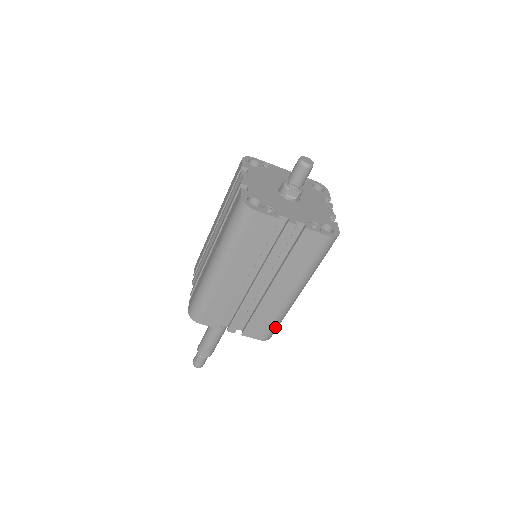
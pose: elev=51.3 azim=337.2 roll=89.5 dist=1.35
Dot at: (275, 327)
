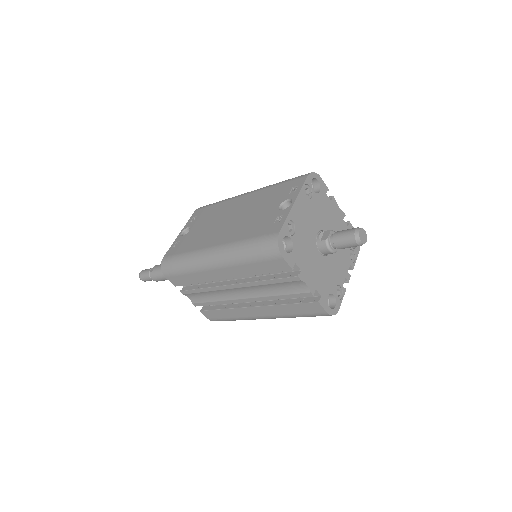
Dot at: occluded
